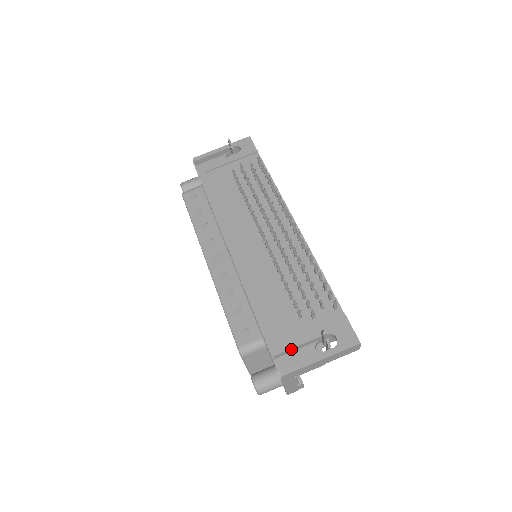
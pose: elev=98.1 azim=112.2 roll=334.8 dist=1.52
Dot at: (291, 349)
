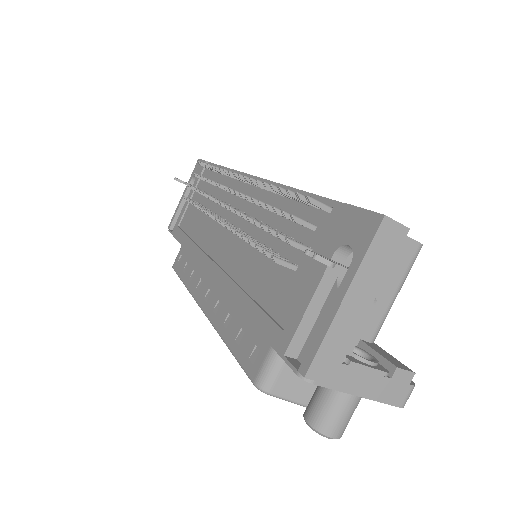
Dot at: (302, 323)
